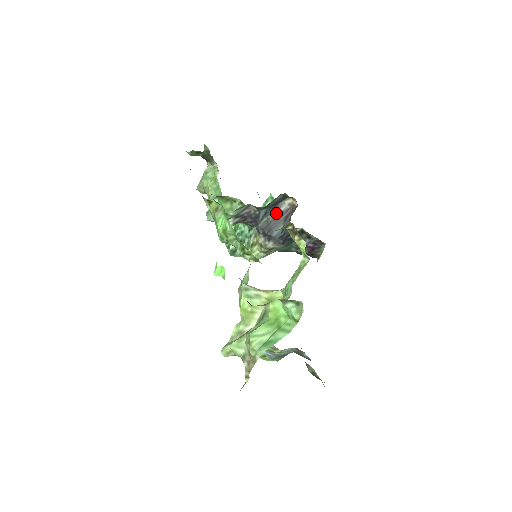
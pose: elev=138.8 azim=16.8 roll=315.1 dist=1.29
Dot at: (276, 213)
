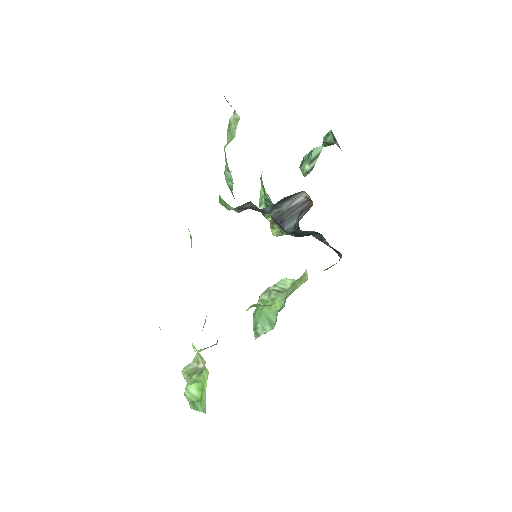
Dot at: (290, 204)
